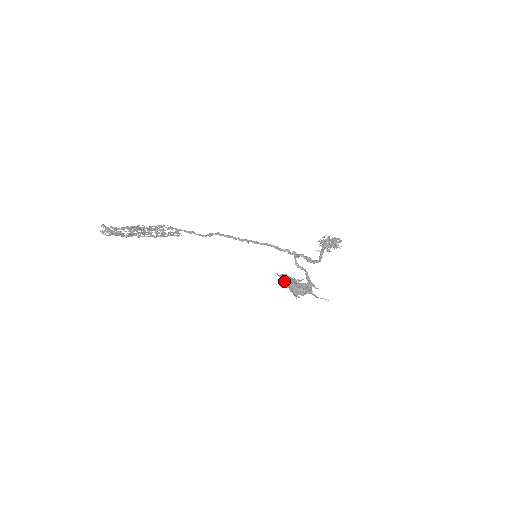
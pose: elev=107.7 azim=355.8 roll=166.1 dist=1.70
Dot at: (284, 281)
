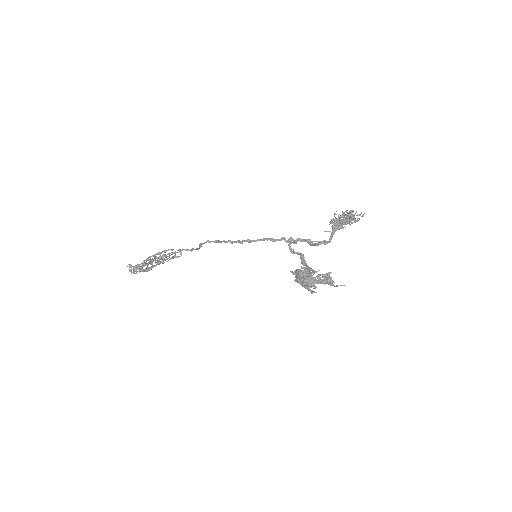
Dot at: occluded
